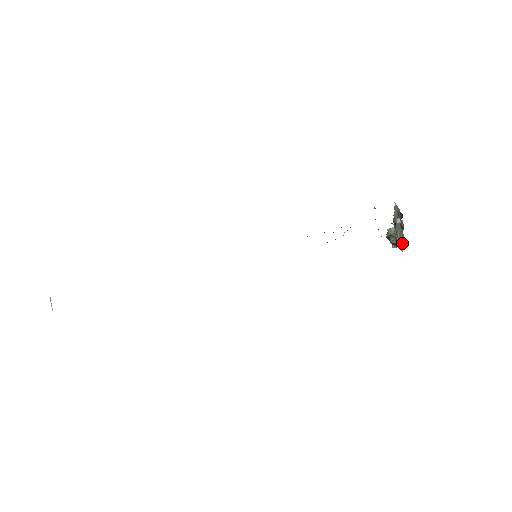
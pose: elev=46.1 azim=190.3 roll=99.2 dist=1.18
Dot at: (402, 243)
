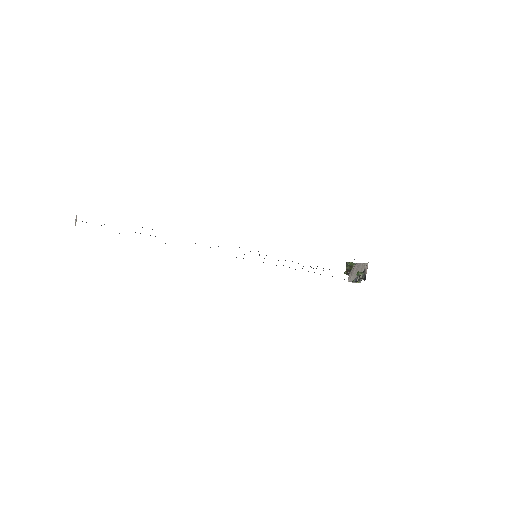
Dot at: (352, 280)
